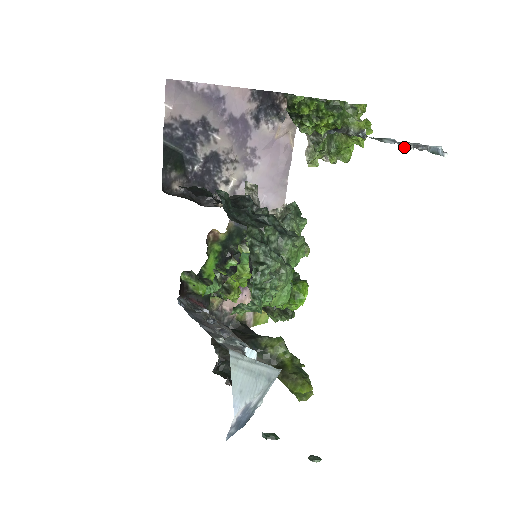
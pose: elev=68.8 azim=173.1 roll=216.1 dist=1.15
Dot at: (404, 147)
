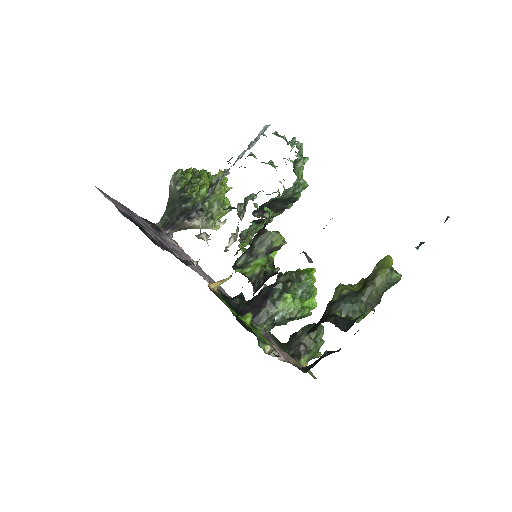
Dot at: (251, 146)
